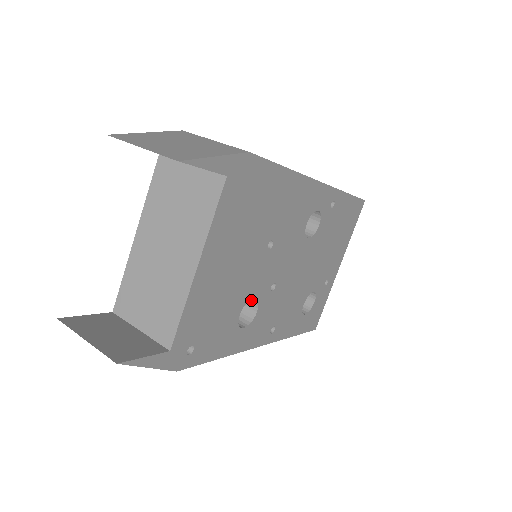
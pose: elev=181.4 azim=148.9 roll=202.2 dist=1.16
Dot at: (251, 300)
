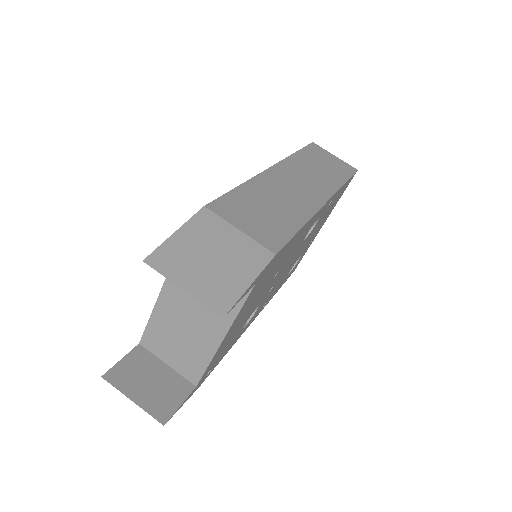
Dot at: occluded
